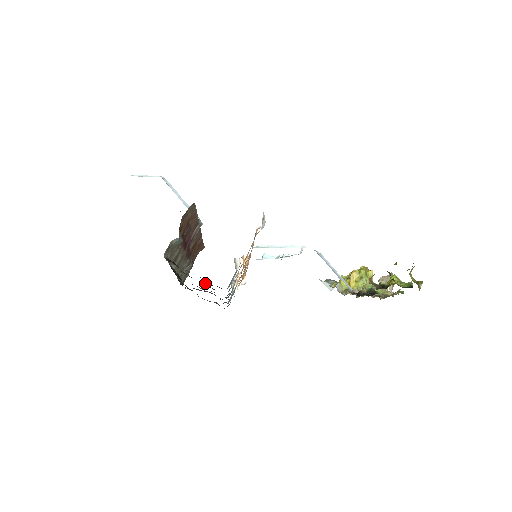
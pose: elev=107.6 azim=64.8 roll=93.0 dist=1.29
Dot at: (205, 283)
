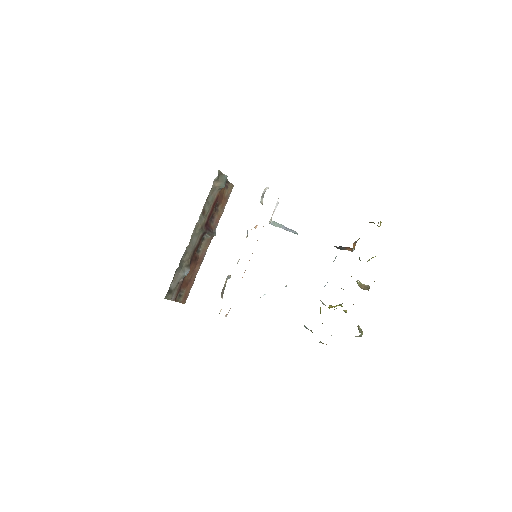
Dot at: occluded
